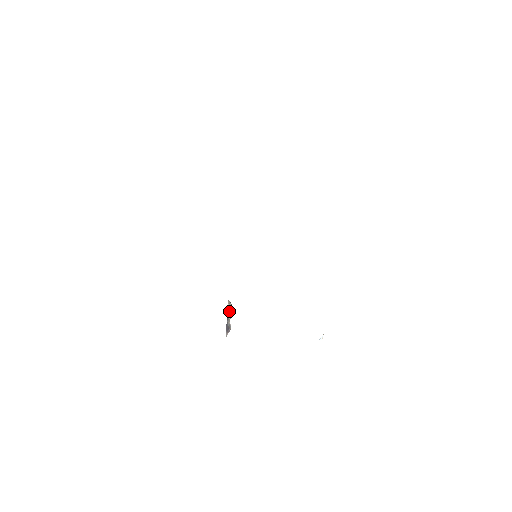
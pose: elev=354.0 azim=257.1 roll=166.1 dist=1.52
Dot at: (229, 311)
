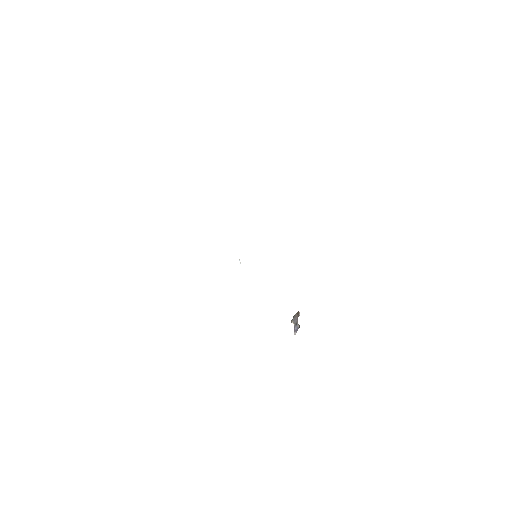
Dot at: occluded
